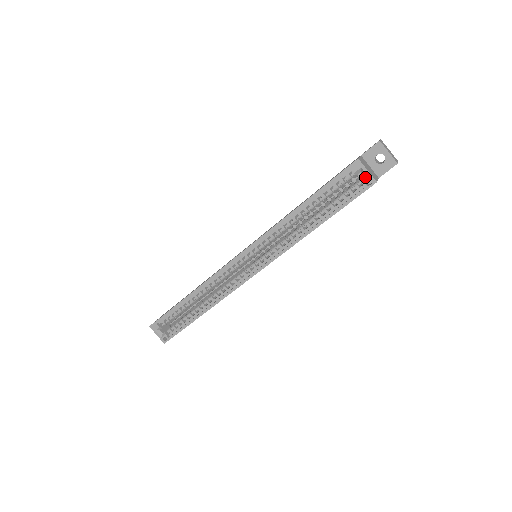
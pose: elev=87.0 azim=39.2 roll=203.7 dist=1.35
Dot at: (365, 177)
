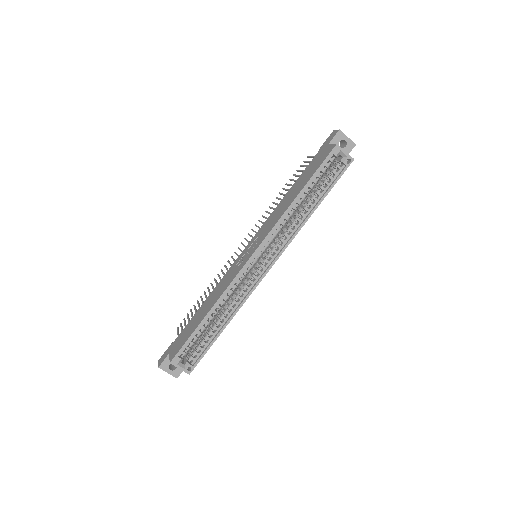
Dot at: (344, 158)
